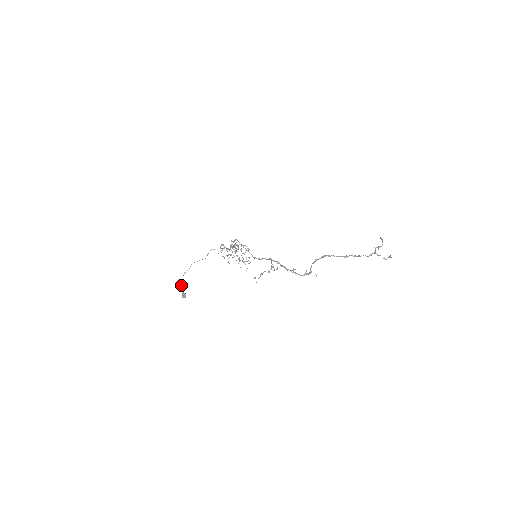
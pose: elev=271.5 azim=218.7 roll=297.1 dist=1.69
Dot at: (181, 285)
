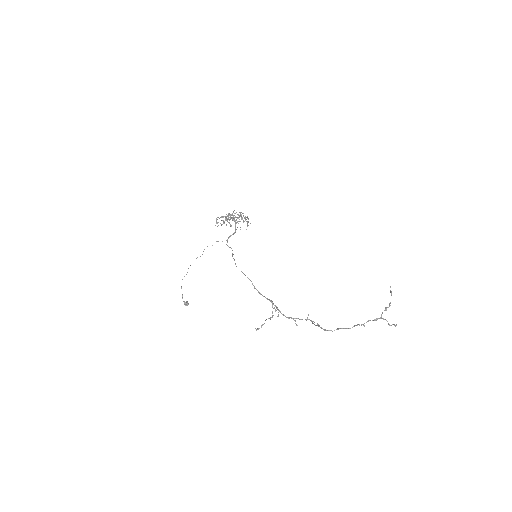
Dot at: occluded
